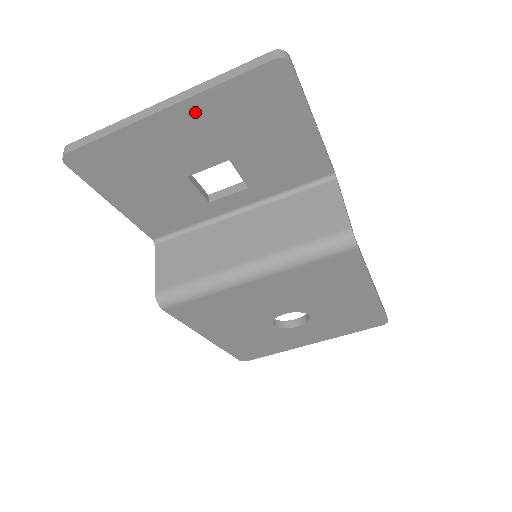
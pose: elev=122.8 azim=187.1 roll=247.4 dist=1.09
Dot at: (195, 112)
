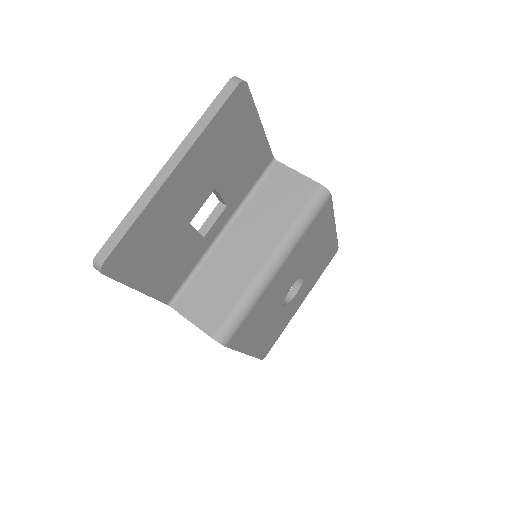
Dot at: (193, 160)
